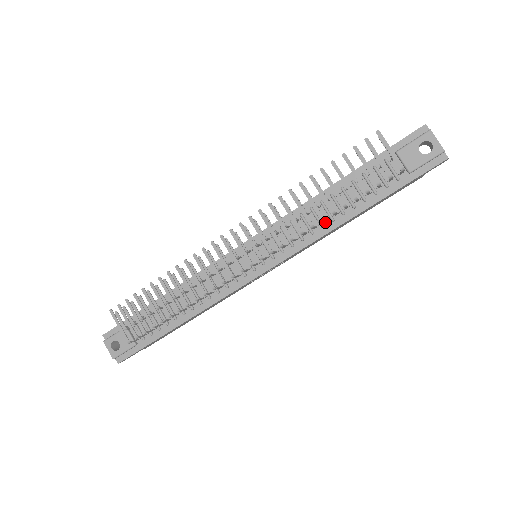
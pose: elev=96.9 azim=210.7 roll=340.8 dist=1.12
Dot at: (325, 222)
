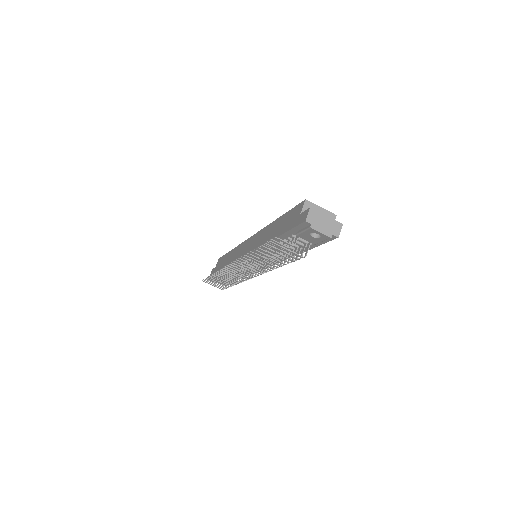
Dot at: occluded
